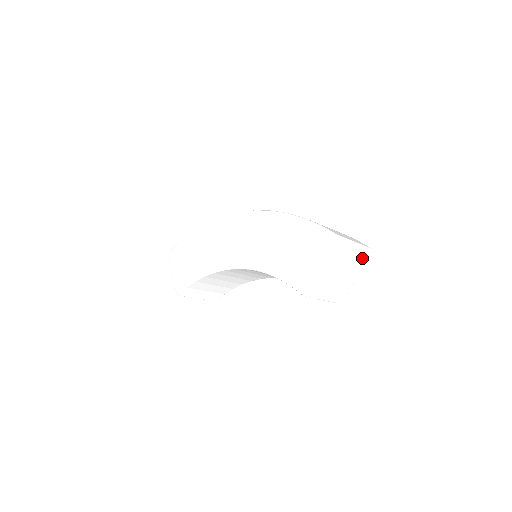
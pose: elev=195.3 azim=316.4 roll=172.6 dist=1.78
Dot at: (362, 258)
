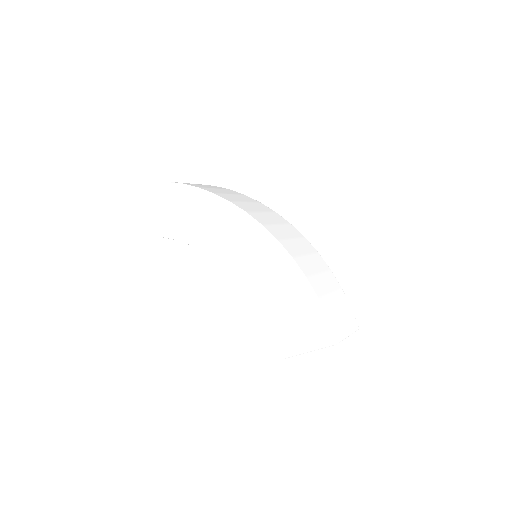
Dot at: occluded
